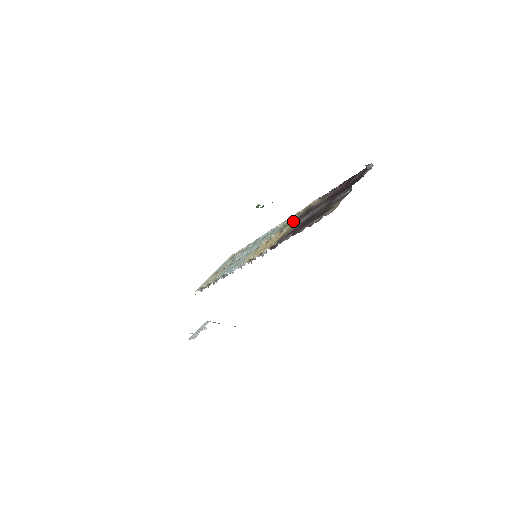
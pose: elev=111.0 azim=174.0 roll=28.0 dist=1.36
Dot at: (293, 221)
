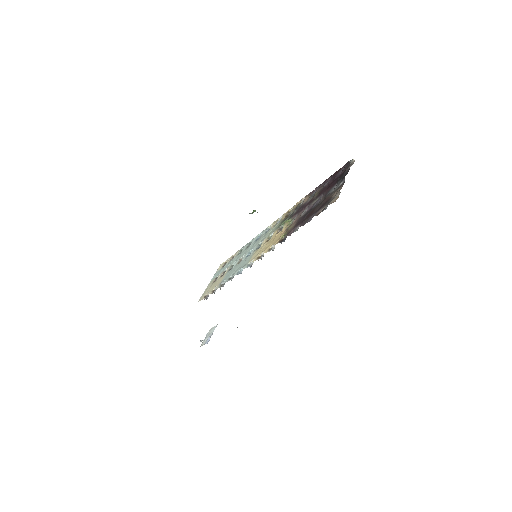
Dot at: (288, 219)
